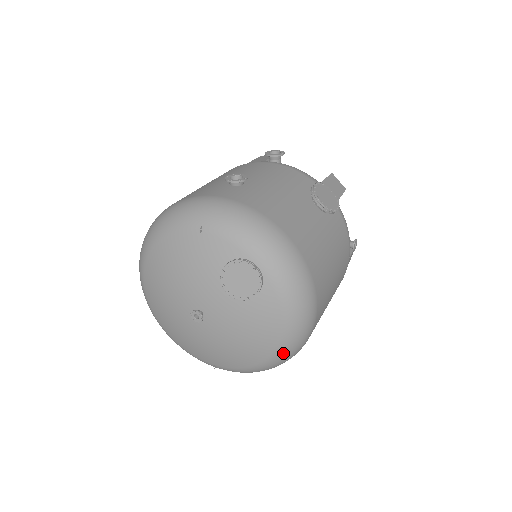
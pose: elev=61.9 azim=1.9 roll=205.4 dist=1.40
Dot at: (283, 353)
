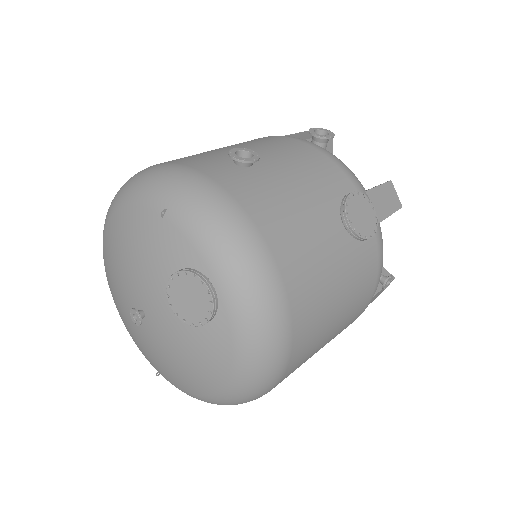
Dot at: (229, 398)
